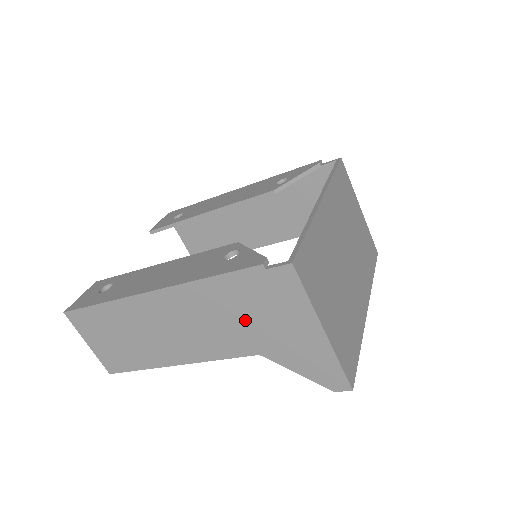
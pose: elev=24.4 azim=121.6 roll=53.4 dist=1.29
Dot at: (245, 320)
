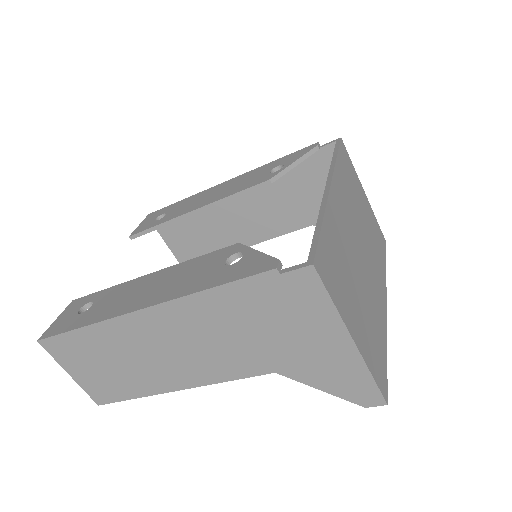
Dot at: (257, 335)
